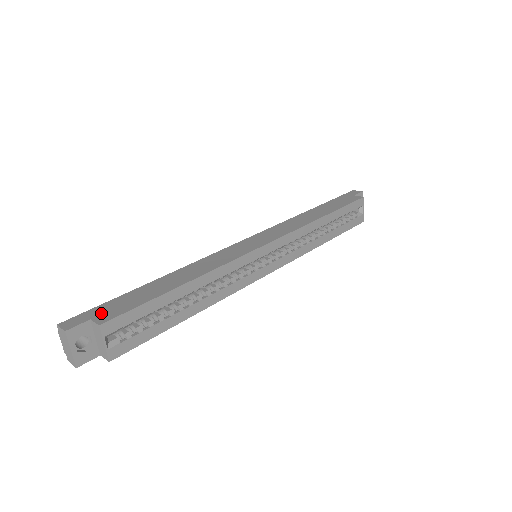
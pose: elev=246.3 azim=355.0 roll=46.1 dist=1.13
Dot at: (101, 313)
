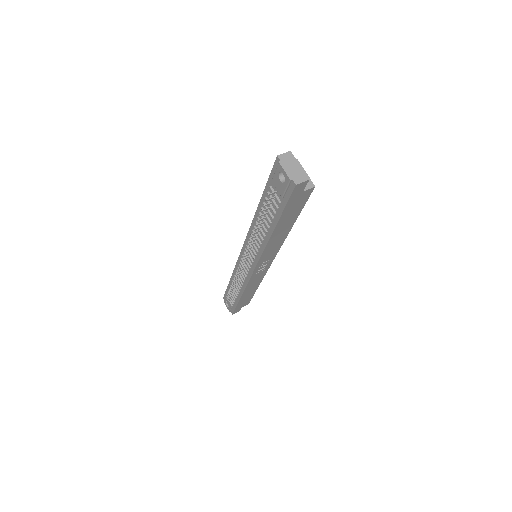
Dot at: occluded
